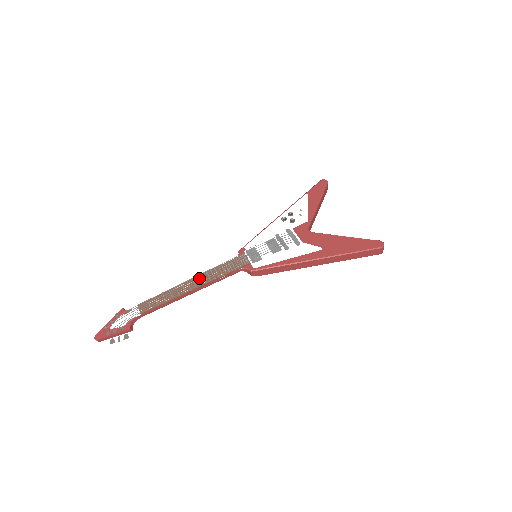
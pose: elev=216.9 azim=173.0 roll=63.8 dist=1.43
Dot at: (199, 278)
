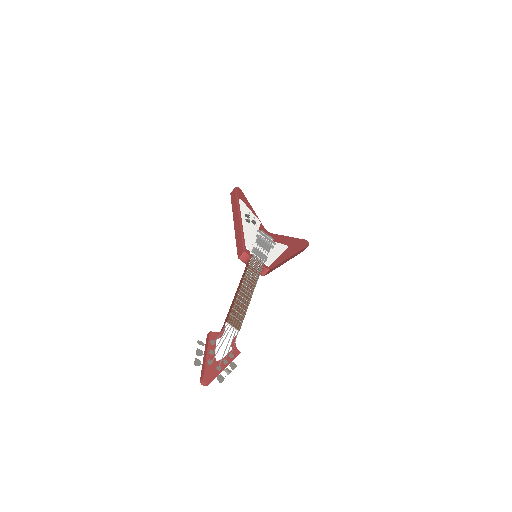
Dot at: (249, 281)
